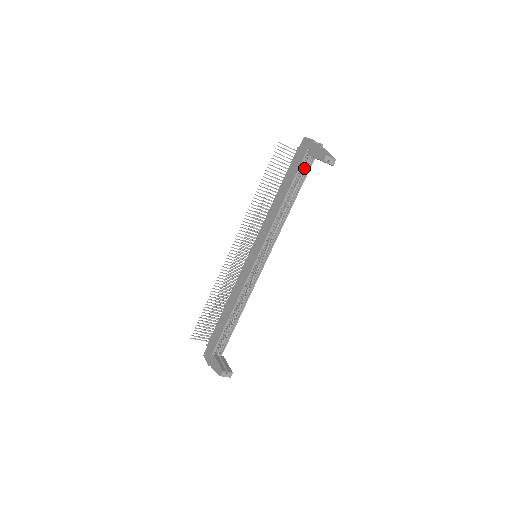
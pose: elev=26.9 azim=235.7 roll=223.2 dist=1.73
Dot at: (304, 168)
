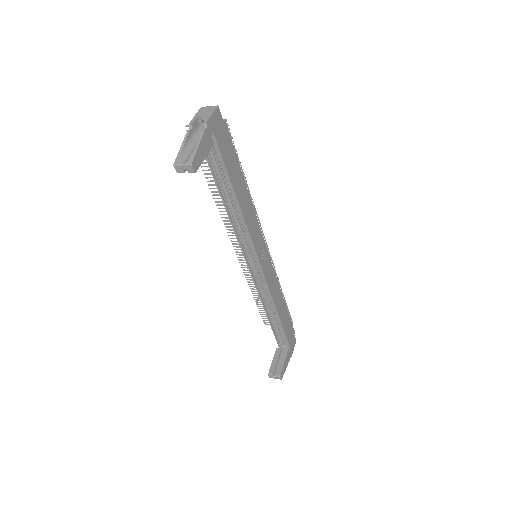
Dot at: (217, 156)
